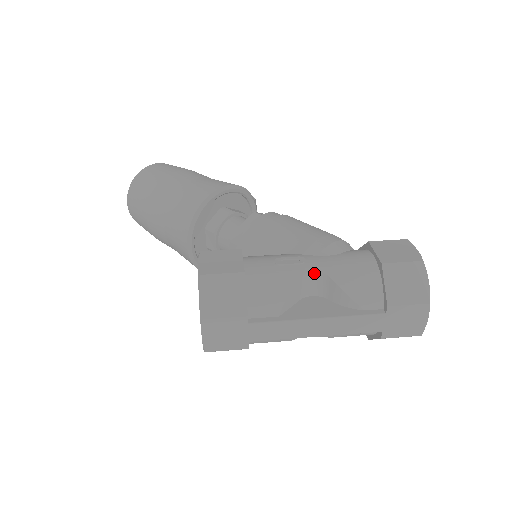
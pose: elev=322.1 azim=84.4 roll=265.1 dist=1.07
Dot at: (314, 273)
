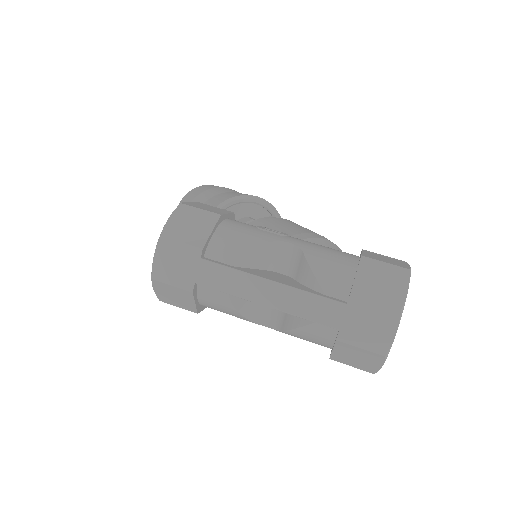
Dot at: (289, 245)
